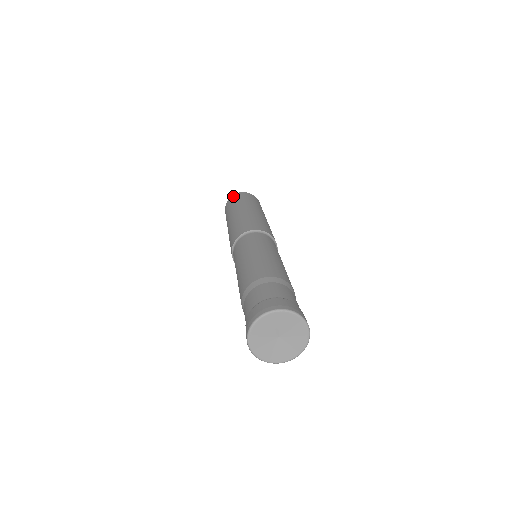
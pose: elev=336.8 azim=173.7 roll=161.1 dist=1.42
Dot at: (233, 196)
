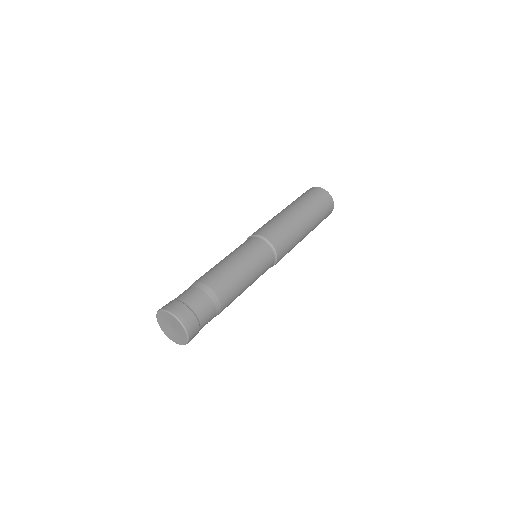
Dot at: (319, 189)
